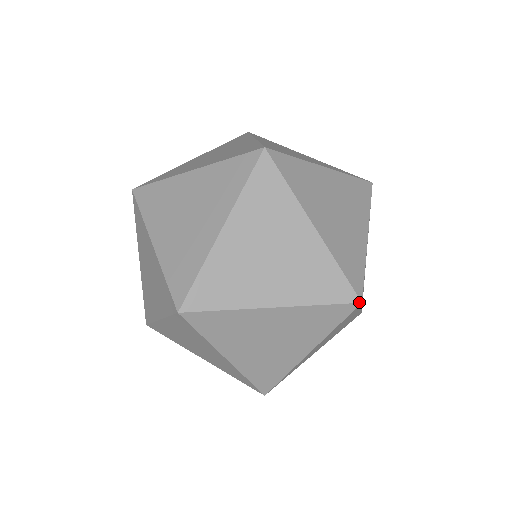
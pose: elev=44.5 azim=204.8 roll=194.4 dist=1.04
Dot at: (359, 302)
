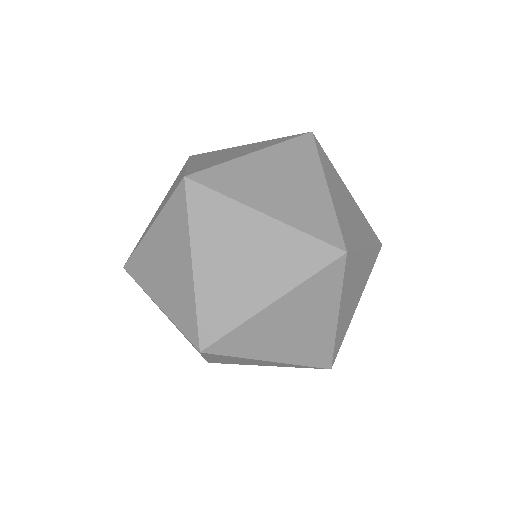
Dot at: (344, 253)
